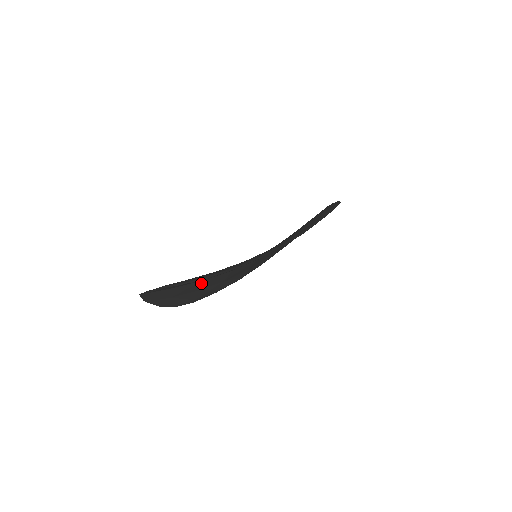
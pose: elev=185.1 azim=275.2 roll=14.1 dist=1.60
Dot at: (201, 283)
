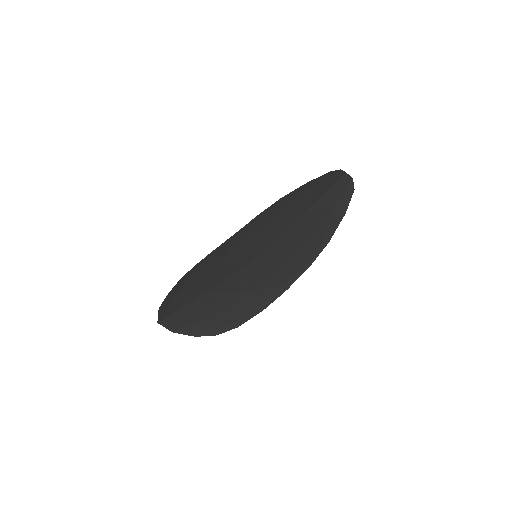
Dot at: (206, 288)
